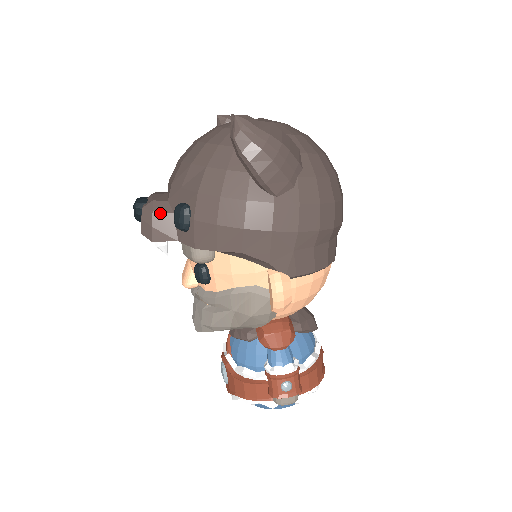
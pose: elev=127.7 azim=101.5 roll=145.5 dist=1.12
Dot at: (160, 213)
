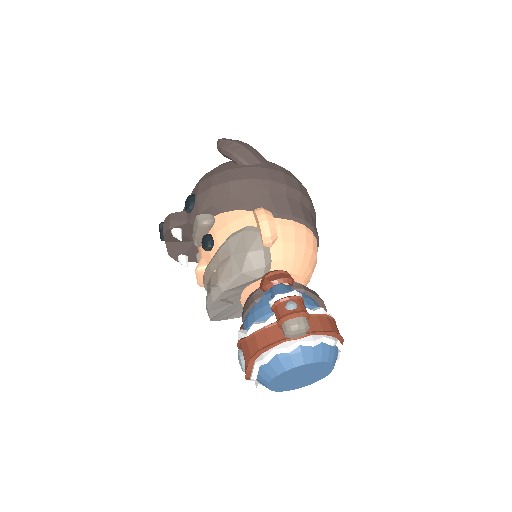
Dot at: (176, 213)
